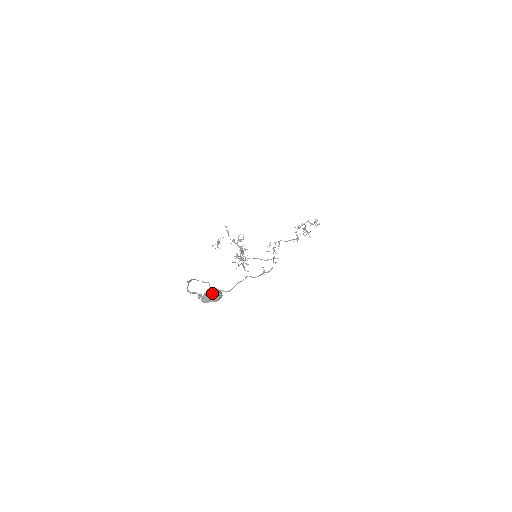
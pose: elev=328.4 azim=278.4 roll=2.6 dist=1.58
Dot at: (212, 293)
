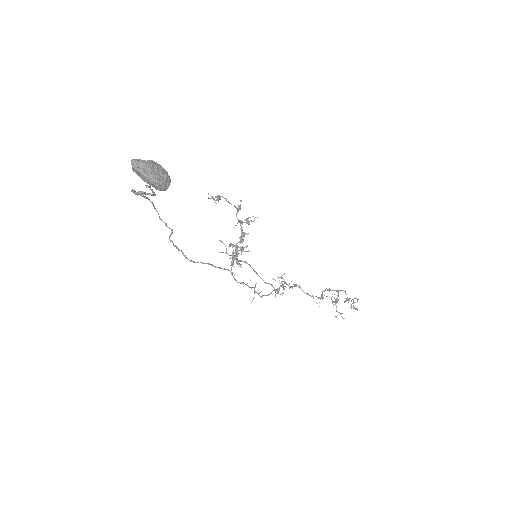
Dot at: (155, 166)
